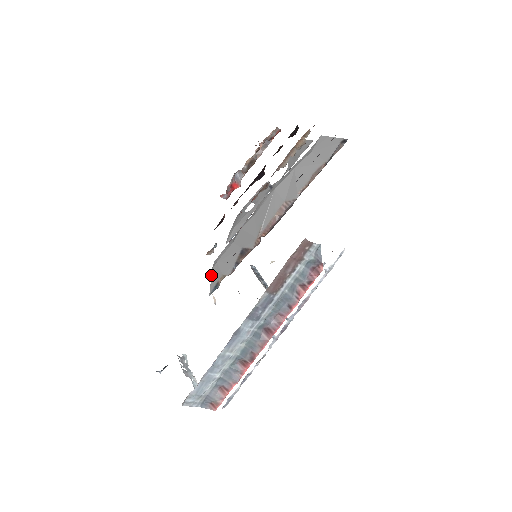
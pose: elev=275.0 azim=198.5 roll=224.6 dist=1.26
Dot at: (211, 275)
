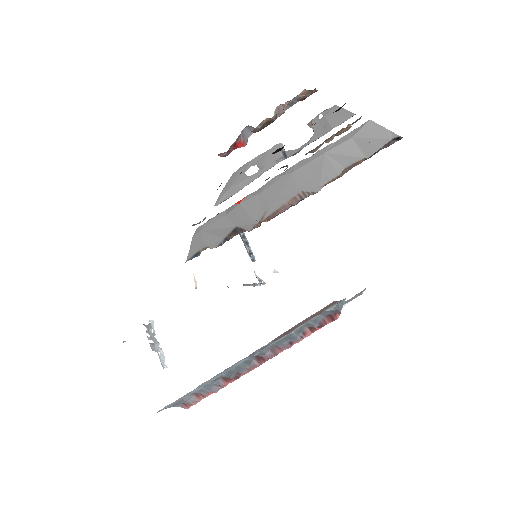
Dot at: (192, 241)
